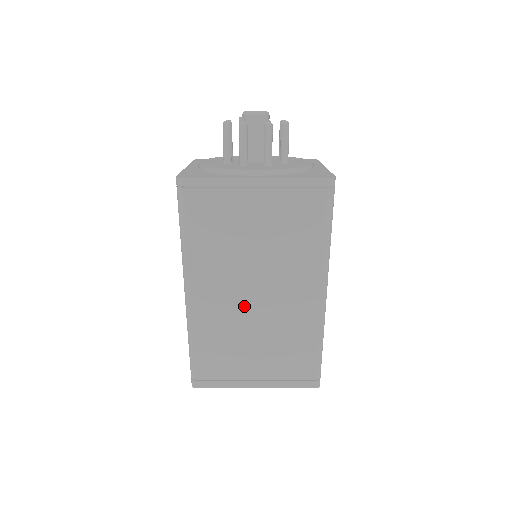
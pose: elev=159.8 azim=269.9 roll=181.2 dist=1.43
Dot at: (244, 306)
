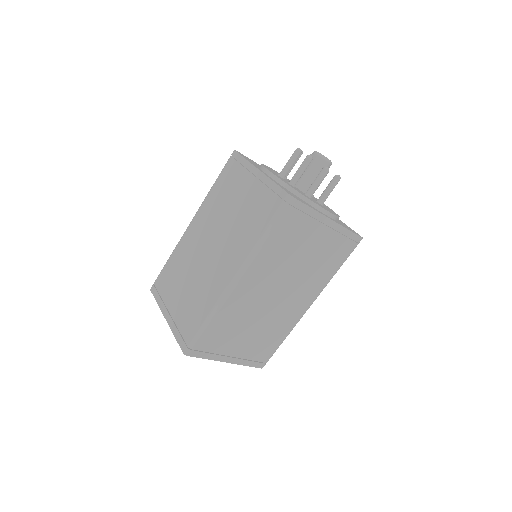
Dot at: (264, 302)
